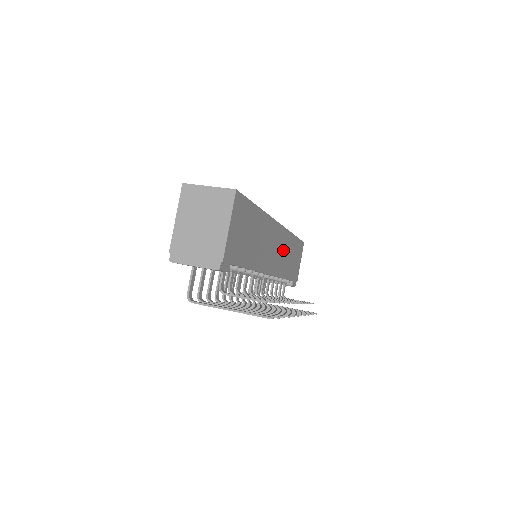
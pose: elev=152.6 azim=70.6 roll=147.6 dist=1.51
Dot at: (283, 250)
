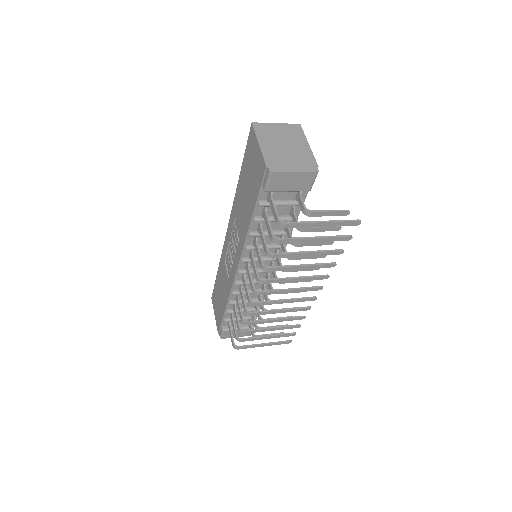
Dot at: occluded
